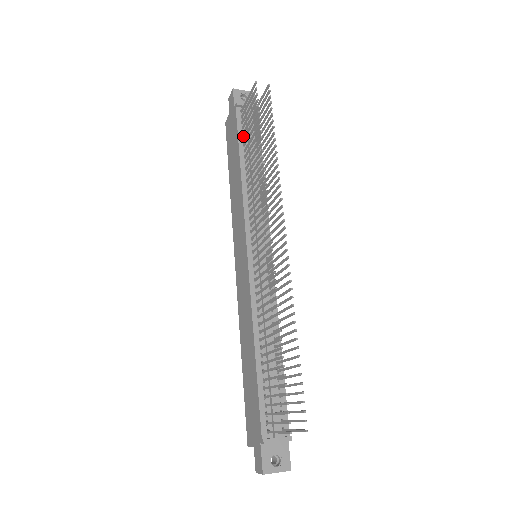
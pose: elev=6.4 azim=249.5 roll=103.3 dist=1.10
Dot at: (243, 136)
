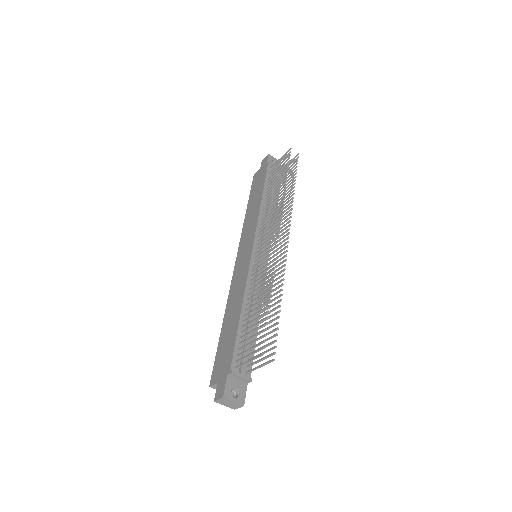
Dot at: (268, 181)
